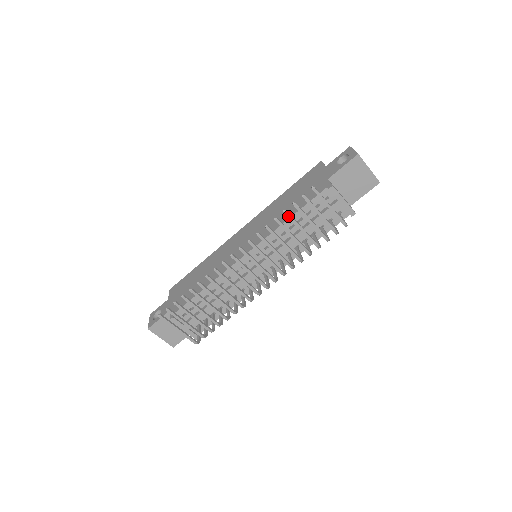
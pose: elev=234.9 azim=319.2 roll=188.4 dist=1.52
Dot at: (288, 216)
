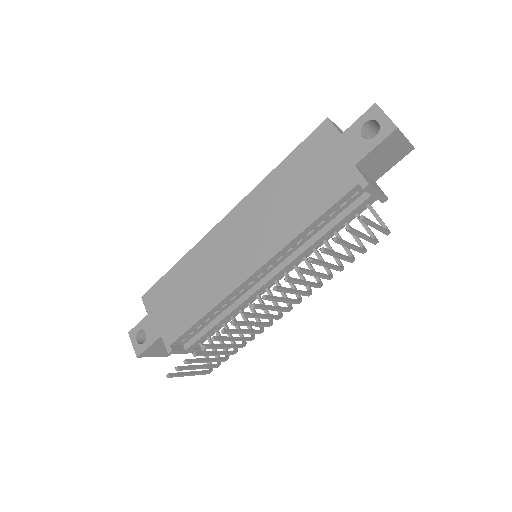
Dot at: (326, 253)
